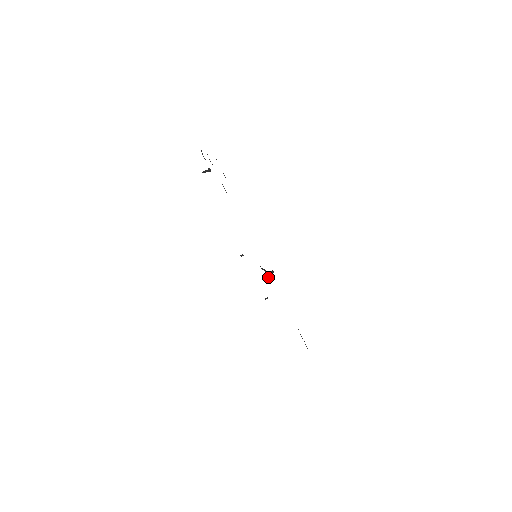
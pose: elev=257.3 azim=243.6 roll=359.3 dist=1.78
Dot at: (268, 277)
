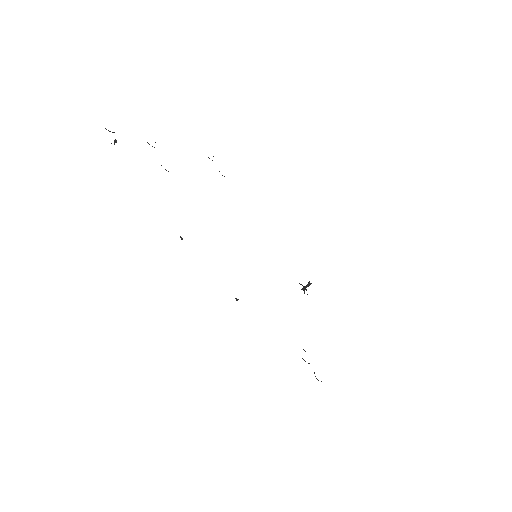
Dot at: occluded
